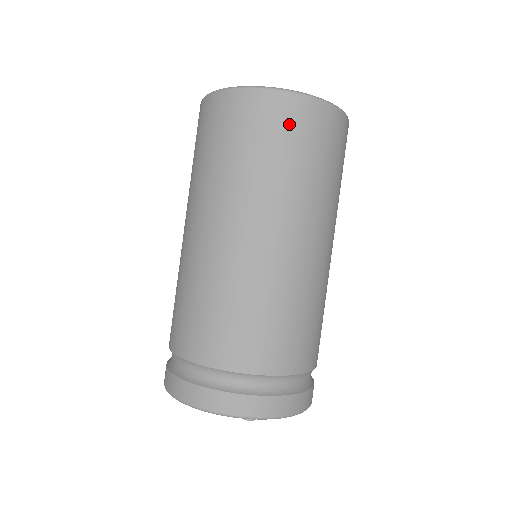
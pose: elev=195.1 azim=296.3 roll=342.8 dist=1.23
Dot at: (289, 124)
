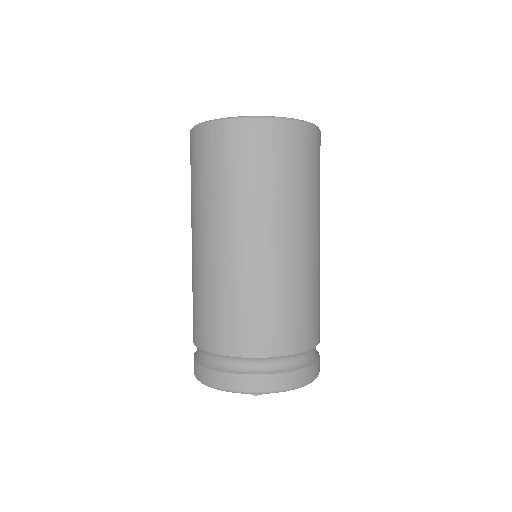
Dot at: (235, 146)
